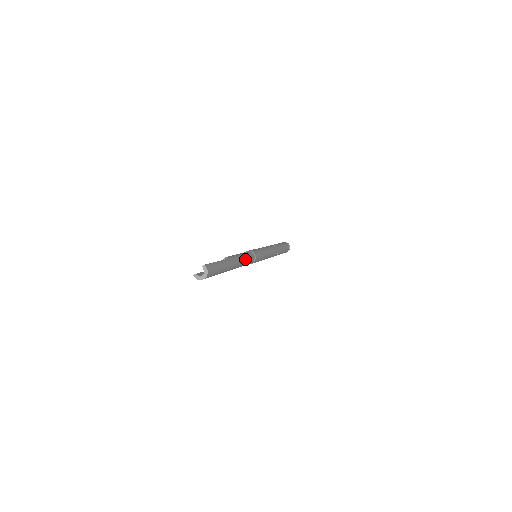
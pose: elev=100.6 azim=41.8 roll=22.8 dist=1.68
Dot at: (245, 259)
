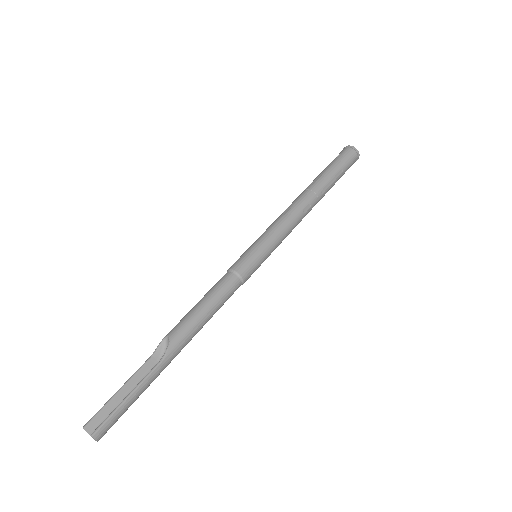
Dot at: (212, 315)
